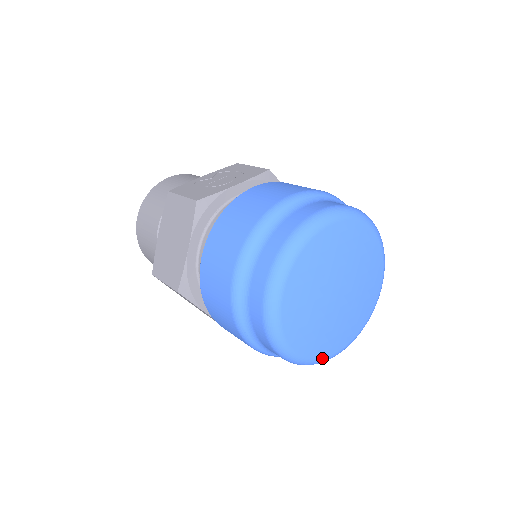
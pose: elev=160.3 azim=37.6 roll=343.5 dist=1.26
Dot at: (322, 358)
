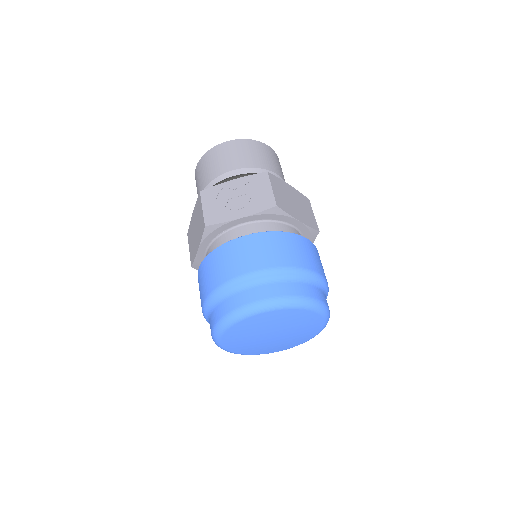
Dot at: occluded
